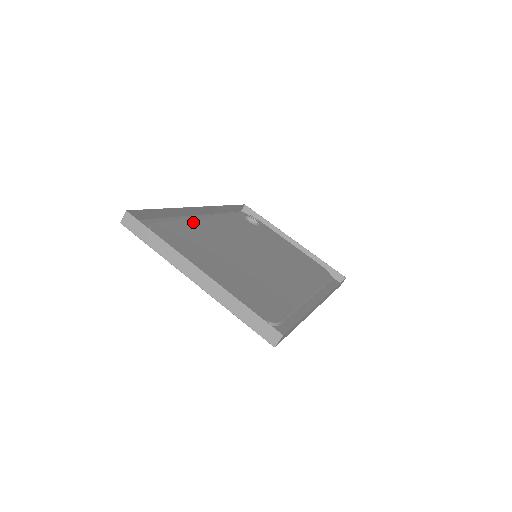
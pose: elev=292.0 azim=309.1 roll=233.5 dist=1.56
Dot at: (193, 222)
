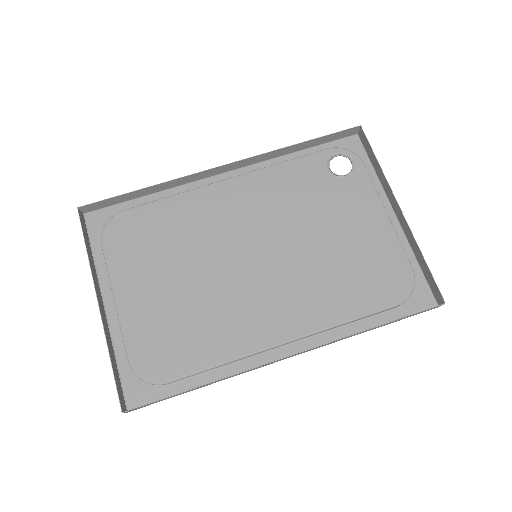
Dot at: (191, 198)
